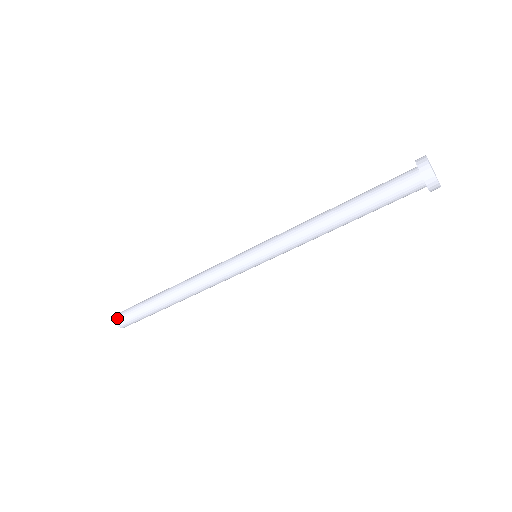
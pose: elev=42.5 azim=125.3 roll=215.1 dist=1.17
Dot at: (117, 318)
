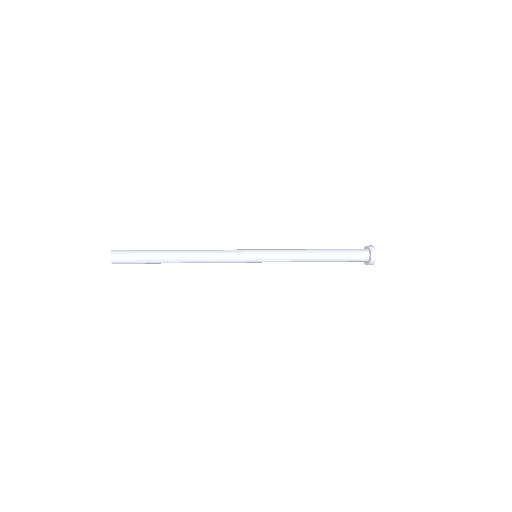
Dot at: (115, 261)
